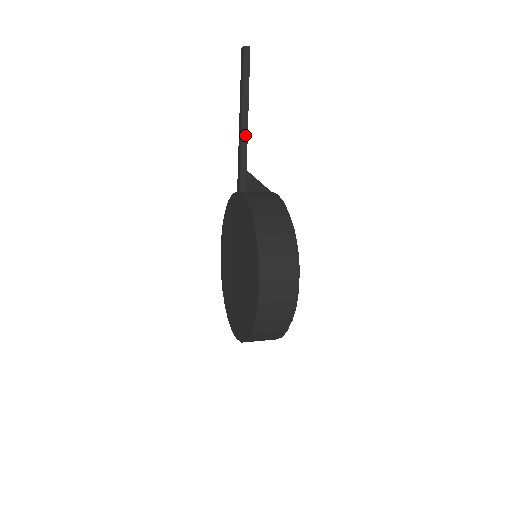
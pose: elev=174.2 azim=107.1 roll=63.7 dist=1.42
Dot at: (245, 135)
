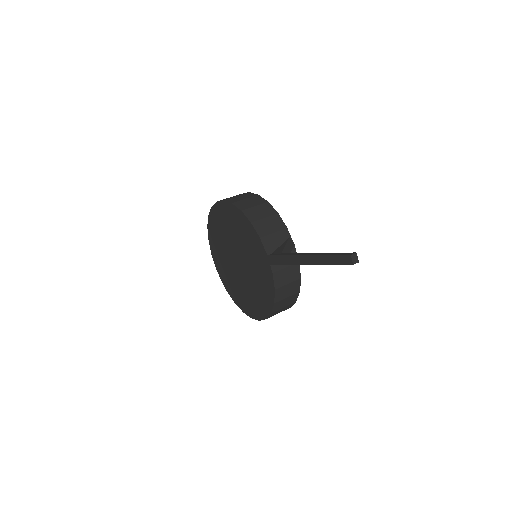
Dot at: occluded
